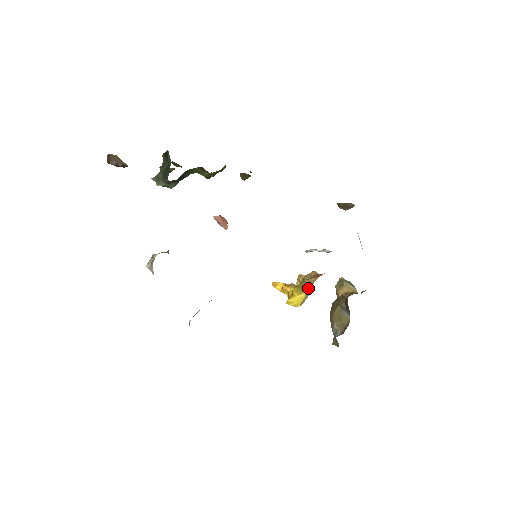
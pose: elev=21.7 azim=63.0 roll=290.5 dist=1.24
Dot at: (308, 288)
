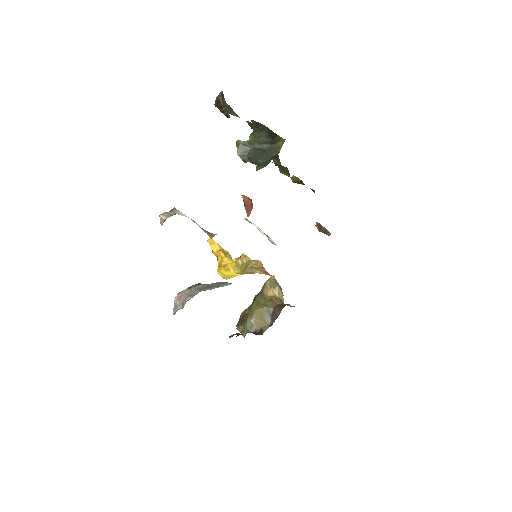
Dot at: occluded
